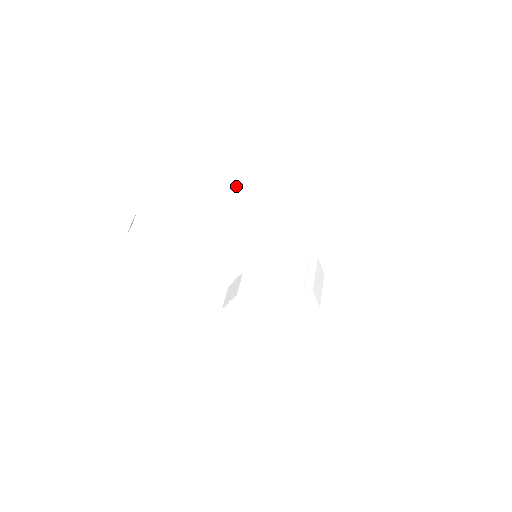
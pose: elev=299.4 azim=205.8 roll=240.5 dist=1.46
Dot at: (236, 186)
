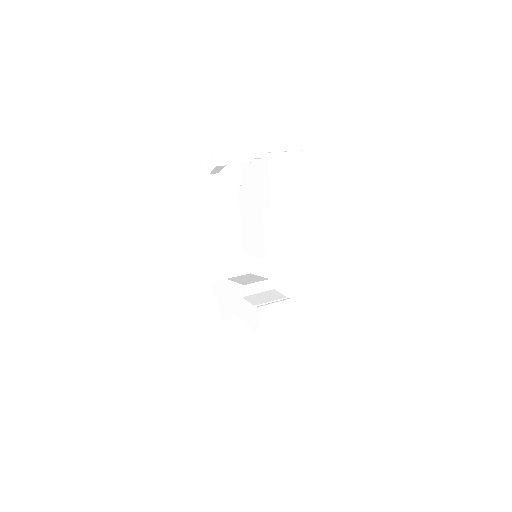
Dot at: (267, 166)
